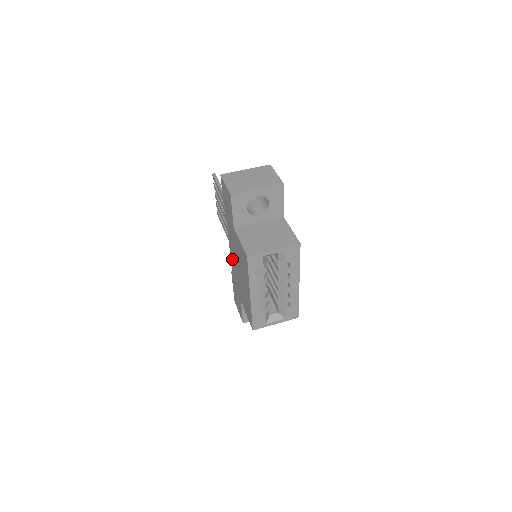
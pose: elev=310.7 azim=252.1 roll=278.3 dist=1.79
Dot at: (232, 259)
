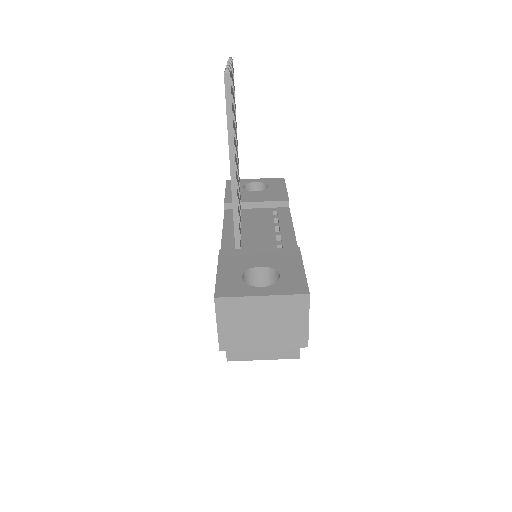
Dot at: occluded
